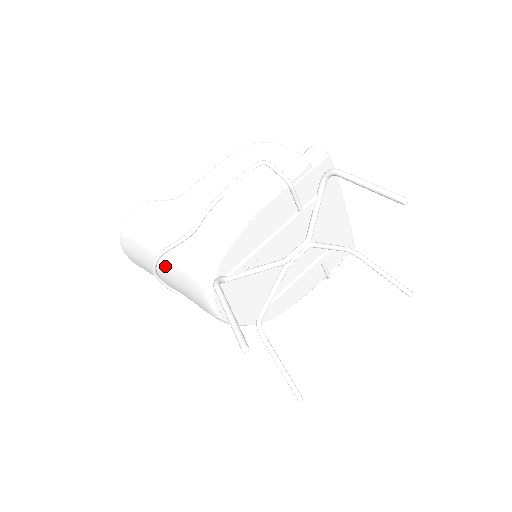
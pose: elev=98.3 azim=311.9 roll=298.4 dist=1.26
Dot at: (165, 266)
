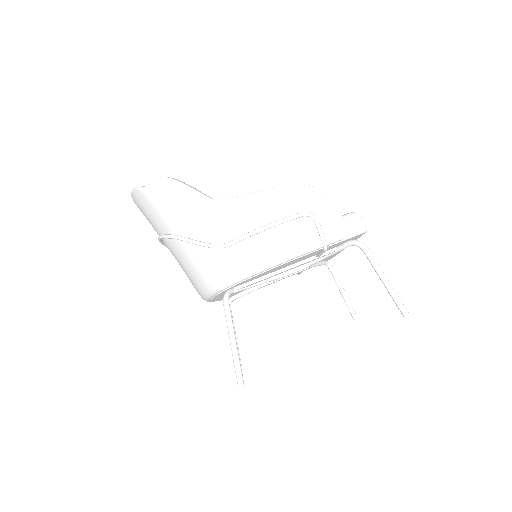
Dot at: (177, 245)
